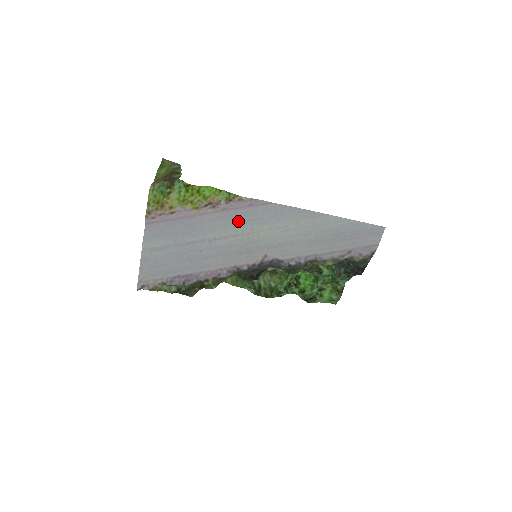
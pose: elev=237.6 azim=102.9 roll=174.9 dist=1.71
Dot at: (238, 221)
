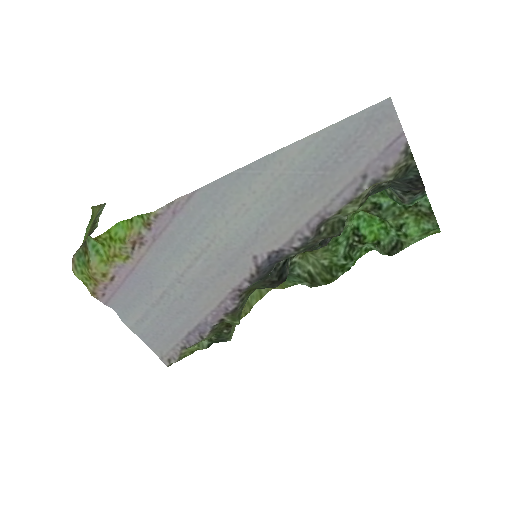
Dot at: (183, 240)
